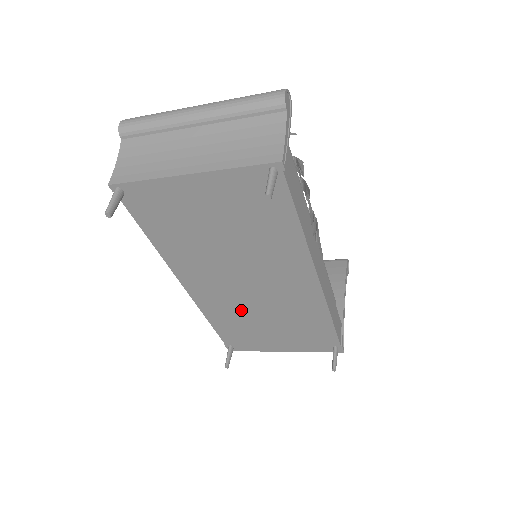
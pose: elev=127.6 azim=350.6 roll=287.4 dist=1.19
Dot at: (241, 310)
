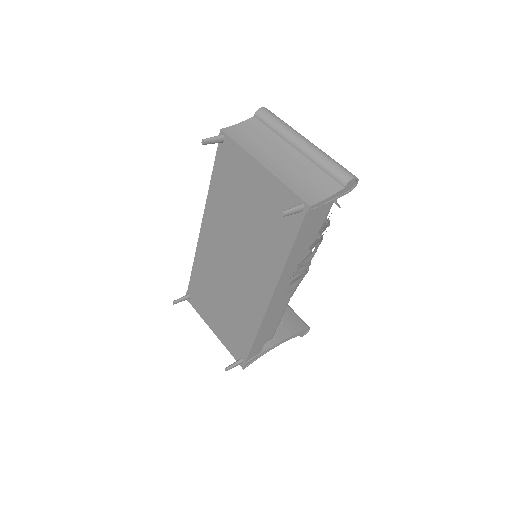
Dot at: (216, 276)
